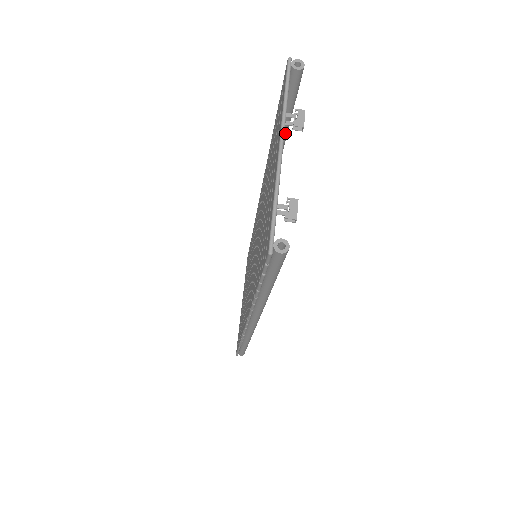
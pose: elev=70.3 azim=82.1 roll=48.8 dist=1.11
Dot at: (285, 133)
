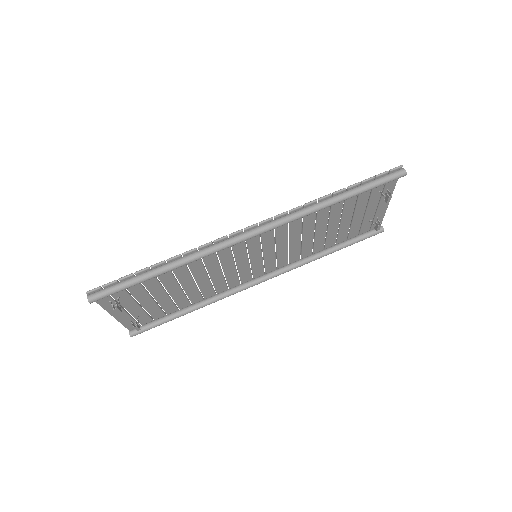
Dot at: (339, 247)
